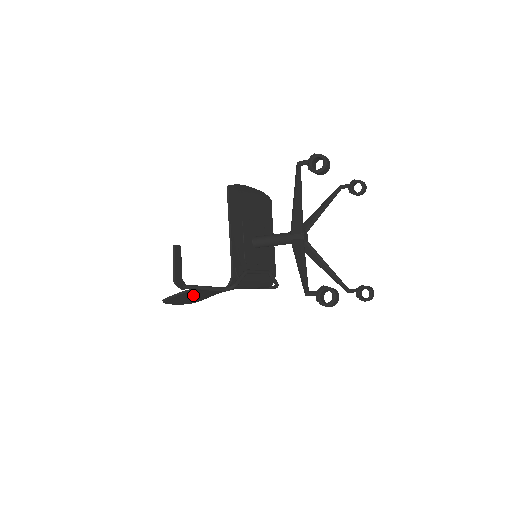
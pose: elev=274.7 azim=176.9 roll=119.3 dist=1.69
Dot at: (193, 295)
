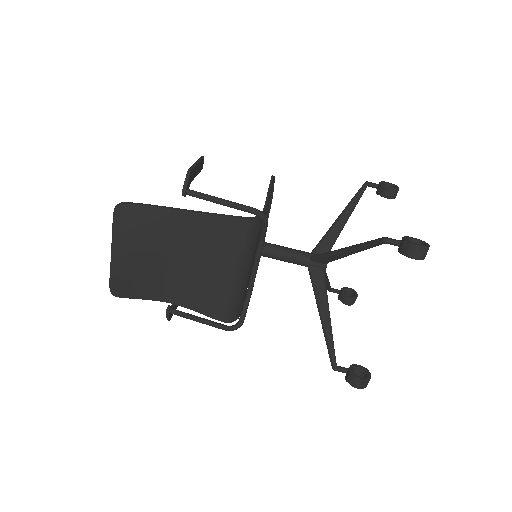
Dot at: (154, 237)
